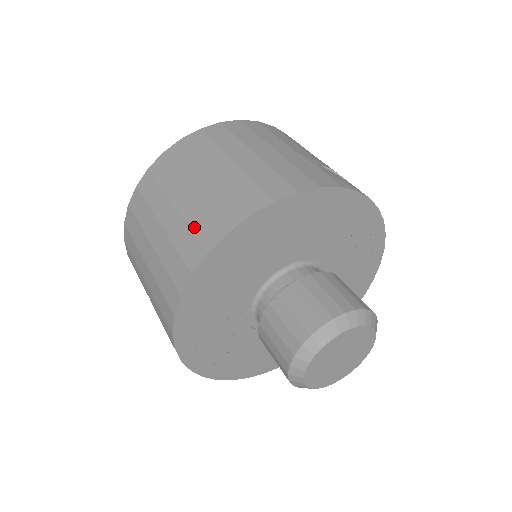
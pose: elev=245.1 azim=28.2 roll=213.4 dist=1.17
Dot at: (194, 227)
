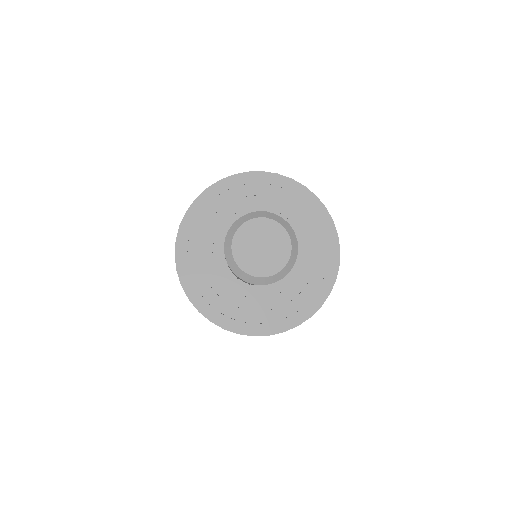
Dot at: occluded
